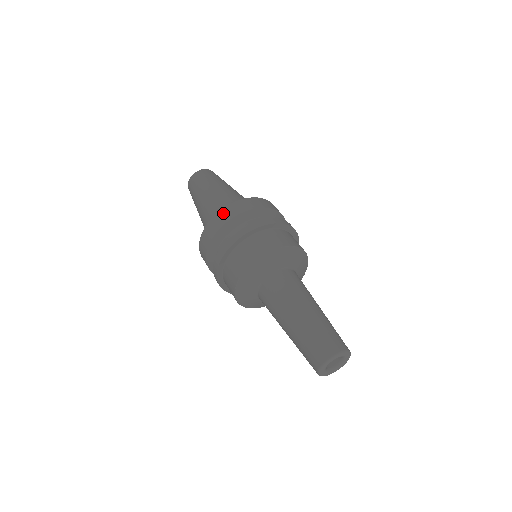
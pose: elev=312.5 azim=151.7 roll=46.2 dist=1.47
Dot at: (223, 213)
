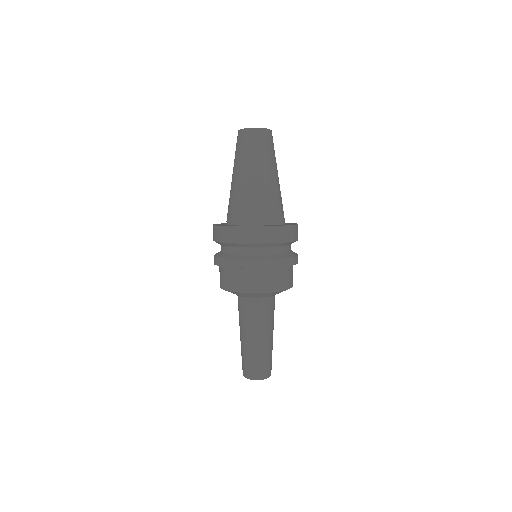
Dot at: (250, 232)
